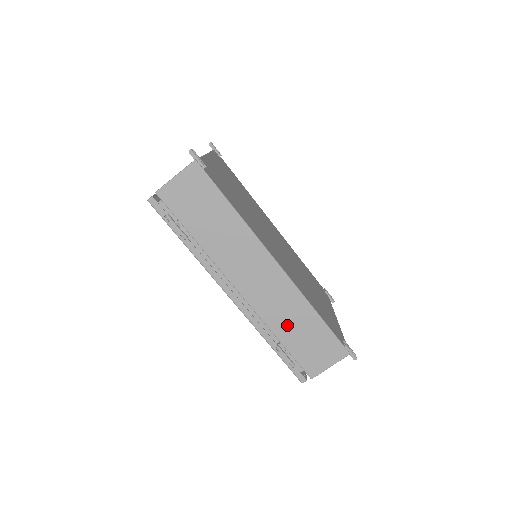
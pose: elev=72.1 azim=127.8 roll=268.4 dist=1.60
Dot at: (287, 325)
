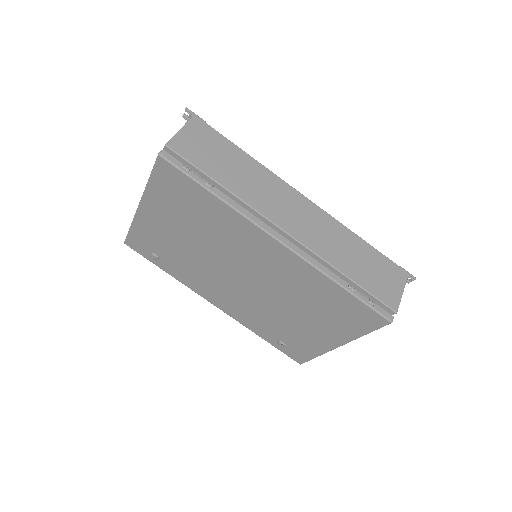
Dot at: (345, 257)
